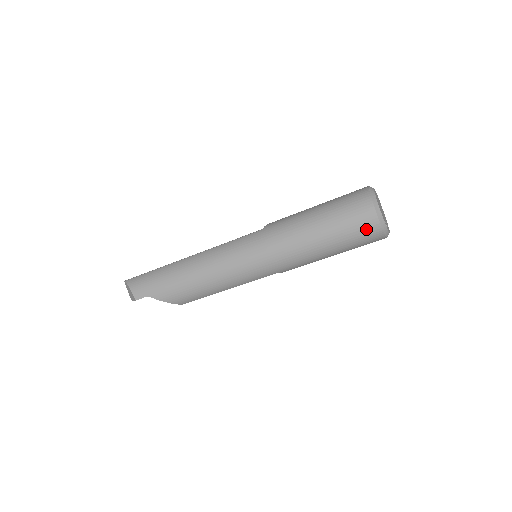
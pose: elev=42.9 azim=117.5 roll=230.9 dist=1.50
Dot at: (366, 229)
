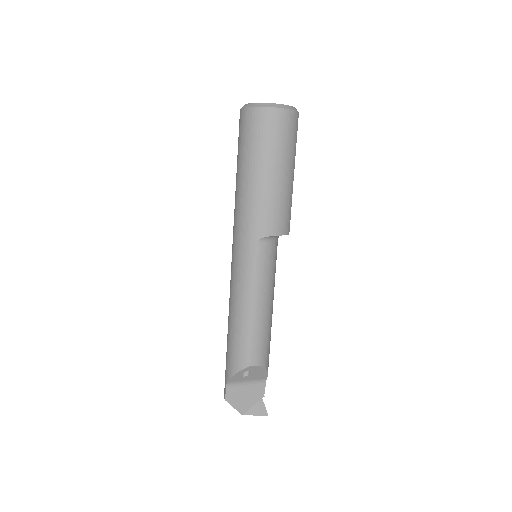
Dot at: (246, 124)
